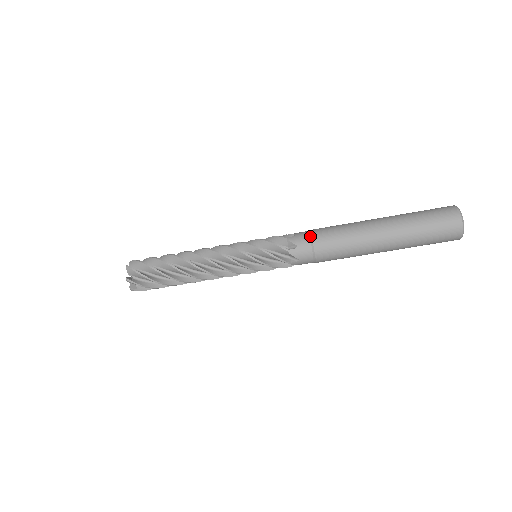
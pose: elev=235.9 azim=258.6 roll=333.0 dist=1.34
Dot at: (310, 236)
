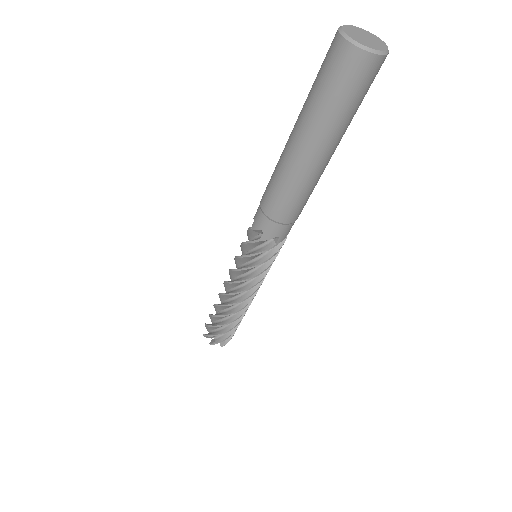
Dot at: occluded
